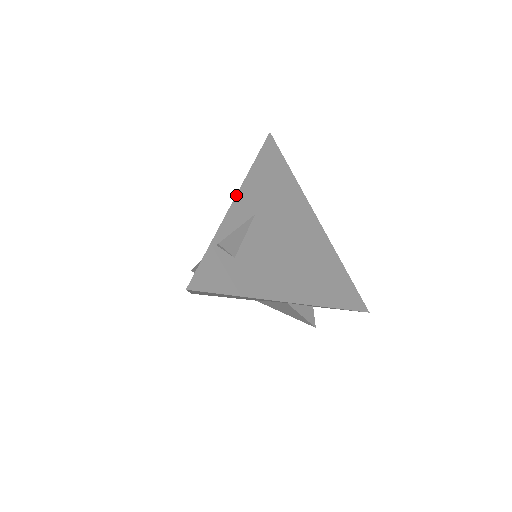
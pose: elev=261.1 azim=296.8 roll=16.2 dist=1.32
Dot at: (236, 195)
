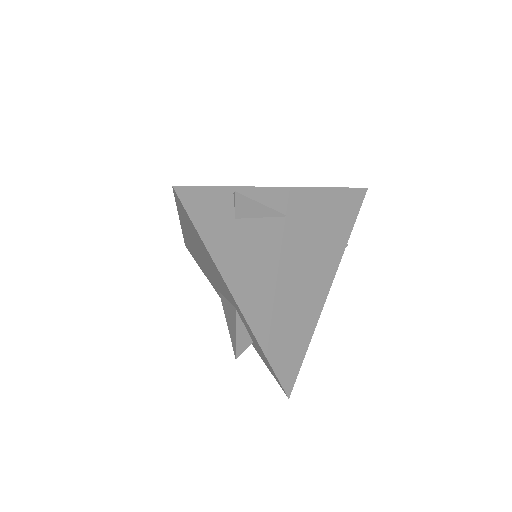
Dot at: (291, 187)
